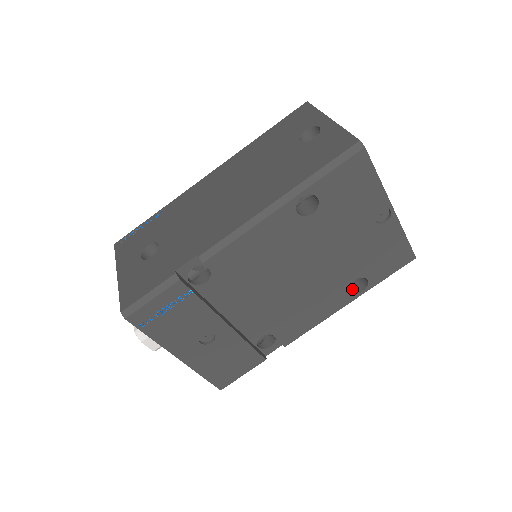
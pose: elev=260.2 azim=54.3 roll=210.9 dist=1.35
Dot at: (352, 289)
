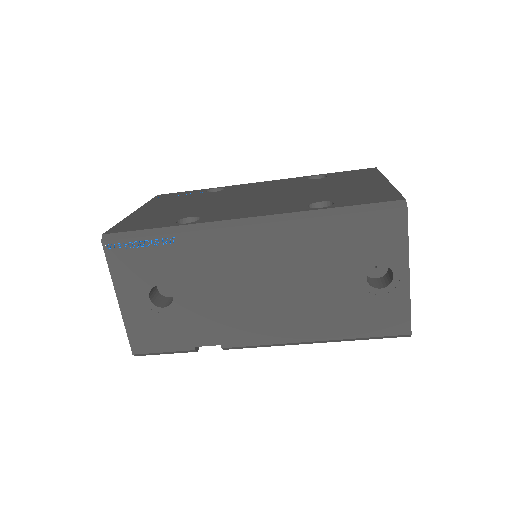
Dot at: occluded
